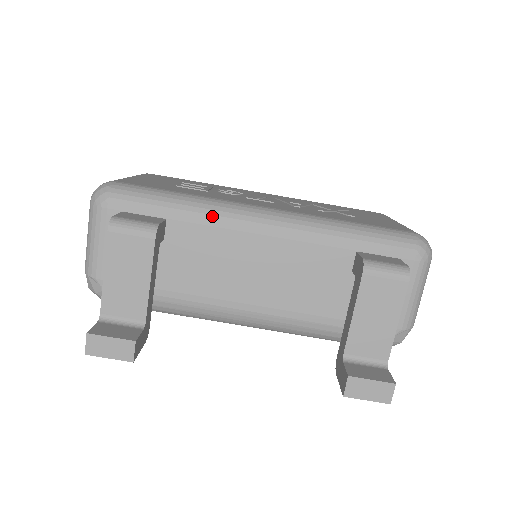
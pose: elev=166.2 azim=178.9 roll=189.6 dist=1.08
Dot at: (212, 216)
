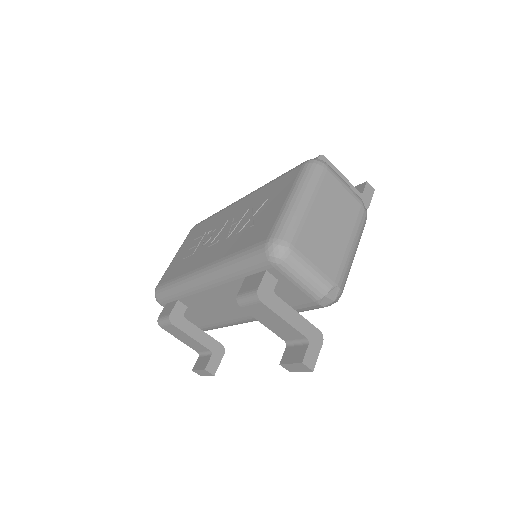
Dot at: (186, 291)
